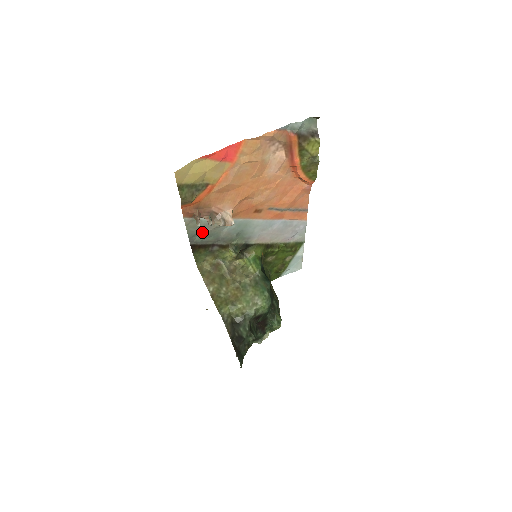
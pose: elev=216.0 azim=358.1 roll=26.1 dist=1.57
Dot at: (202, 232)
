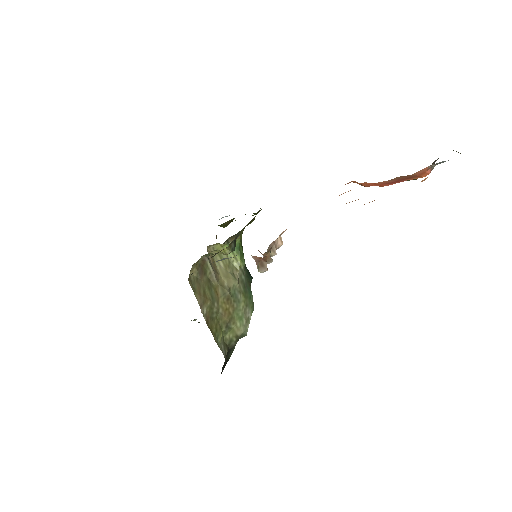
Dot at: occluded
